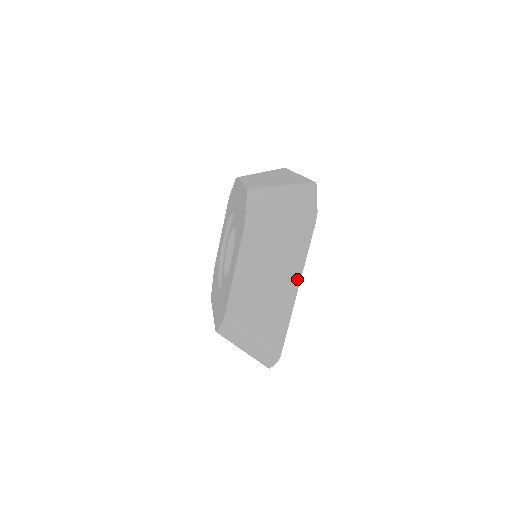
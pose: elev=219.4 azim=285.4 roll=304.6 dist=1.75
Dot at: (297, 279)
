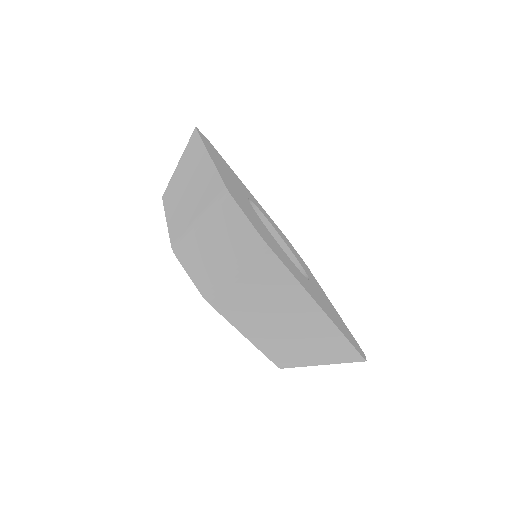
Dot at: (309, 301)
